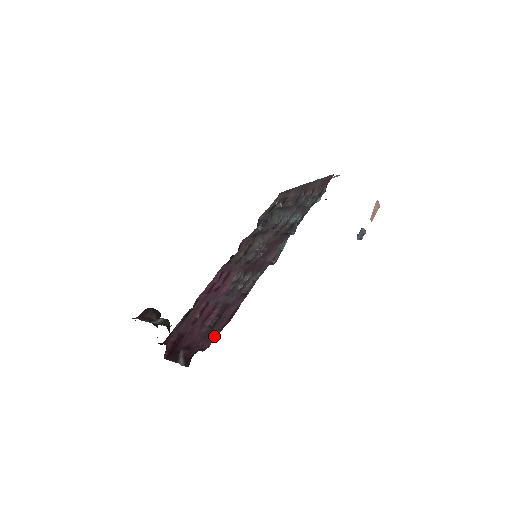
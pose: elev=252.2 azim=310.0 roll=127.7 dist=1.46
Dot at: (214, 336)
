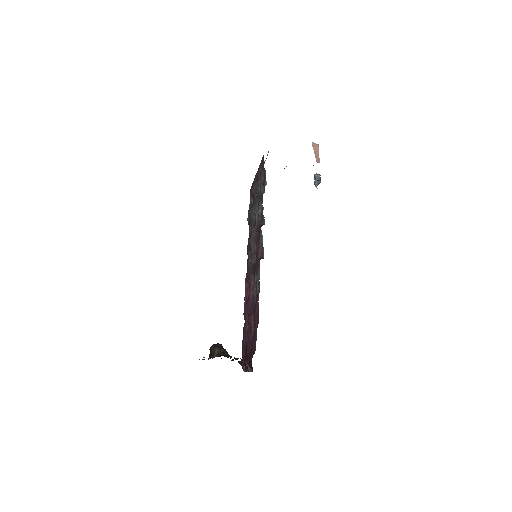
Dot at: (255, 339)
